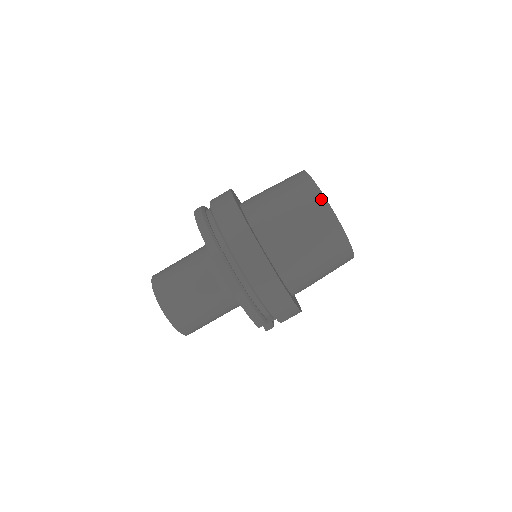
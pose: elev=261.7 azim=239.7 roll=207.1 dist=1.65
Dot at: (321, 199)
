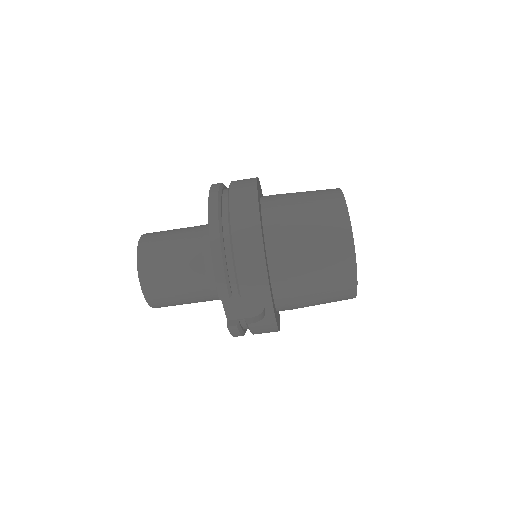
Dot at: (340, 198)
